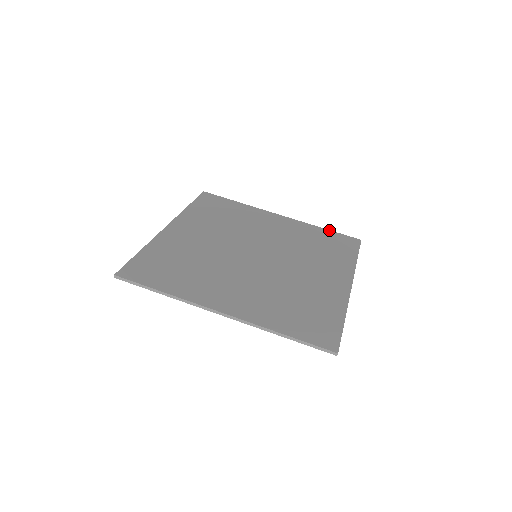
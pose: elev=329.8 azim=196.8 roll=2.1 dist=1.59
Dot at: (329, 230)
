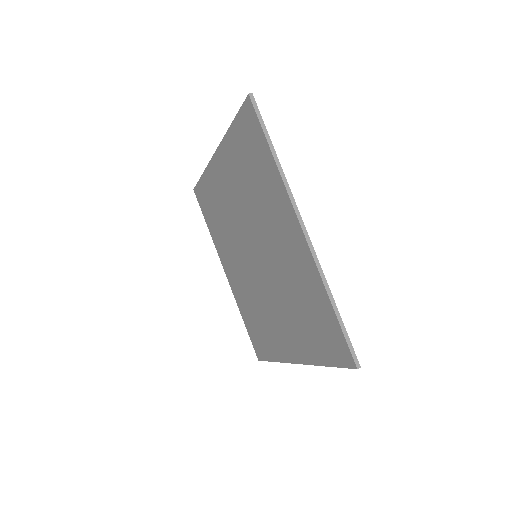
Dot at: occluded
